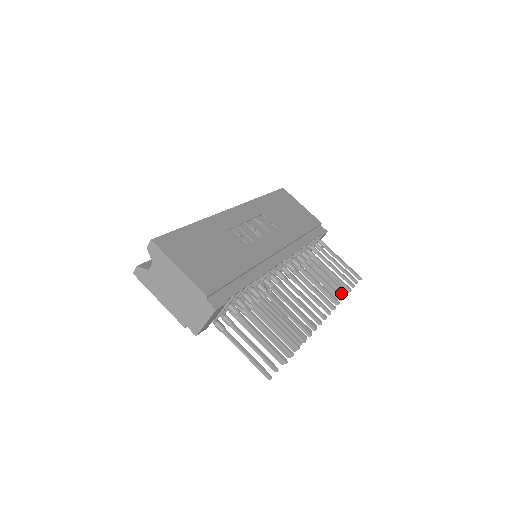
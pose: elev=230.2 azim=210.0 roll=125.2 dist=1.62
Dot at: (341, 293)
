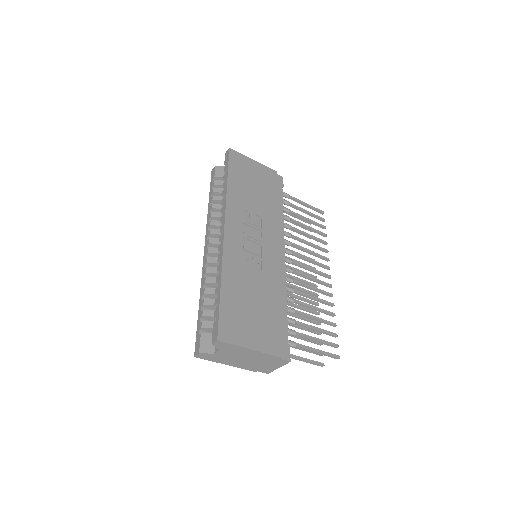
Dot at: (309, 230)
